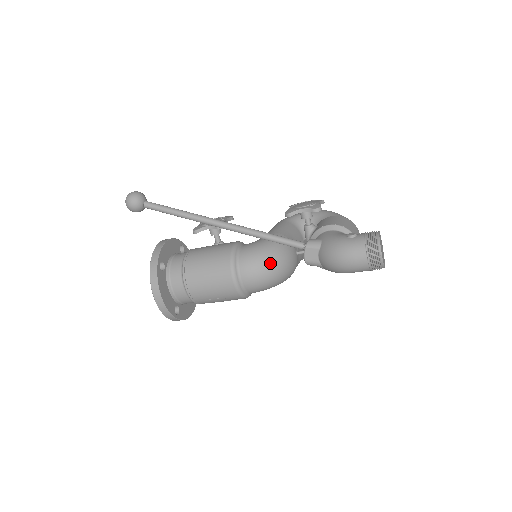
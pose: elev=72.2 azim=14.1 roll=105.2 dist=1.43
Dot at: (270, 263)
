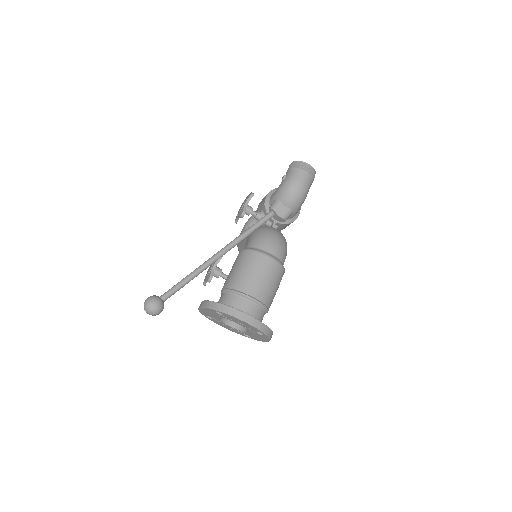
Dot at: (271, 232)
